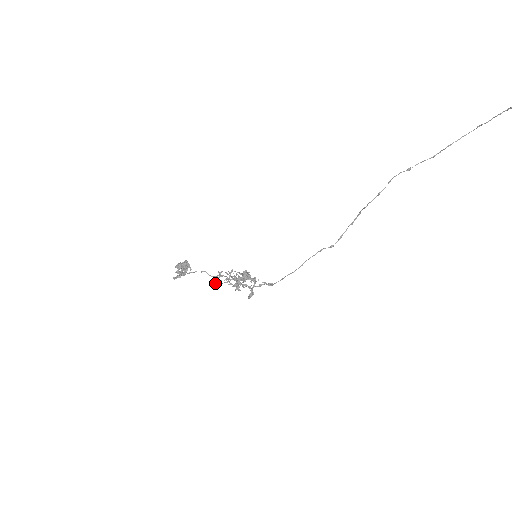
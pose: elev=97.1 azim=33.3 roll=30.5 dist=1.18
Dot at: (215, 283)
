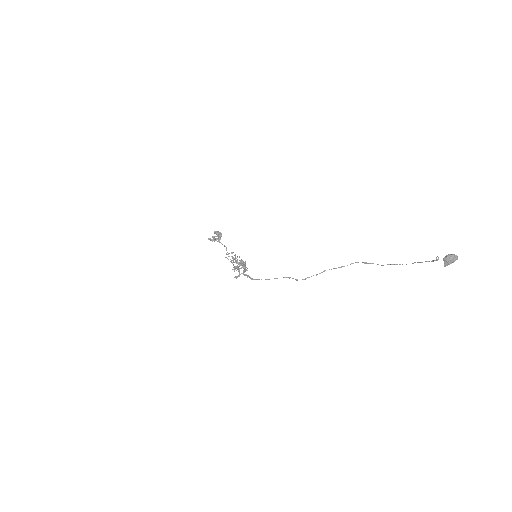
Dot at: (226, 257)
